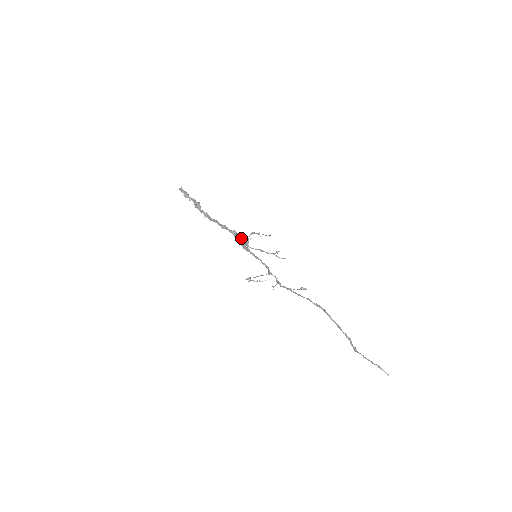
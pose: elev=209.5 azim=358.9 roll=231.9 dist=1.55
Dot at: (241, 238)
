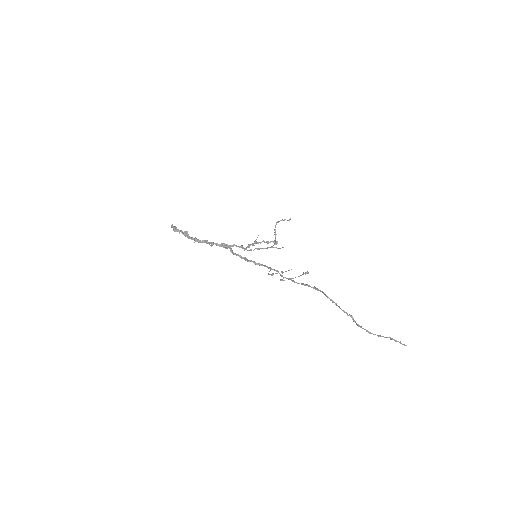
Dot at: (229, 248)
